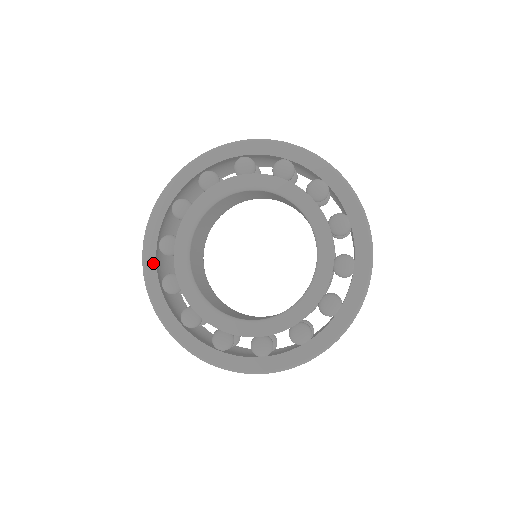
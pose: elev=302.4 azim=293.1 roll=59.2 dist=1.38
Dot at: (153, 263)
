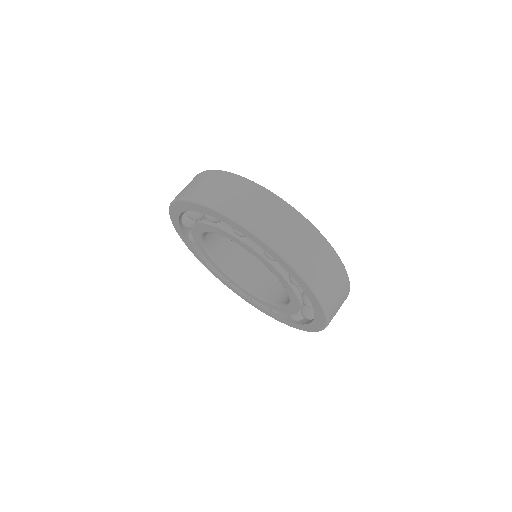
Dot at: (178, 227)
